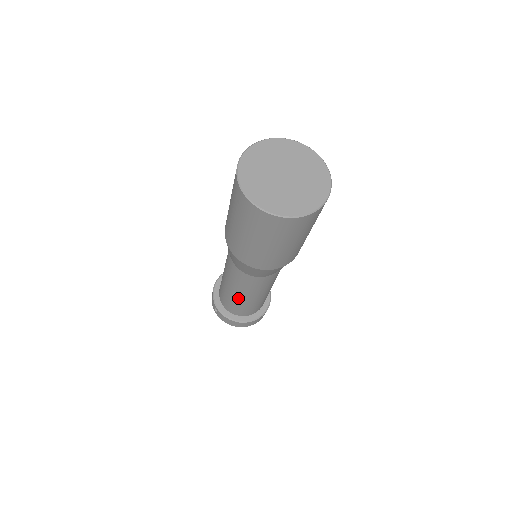
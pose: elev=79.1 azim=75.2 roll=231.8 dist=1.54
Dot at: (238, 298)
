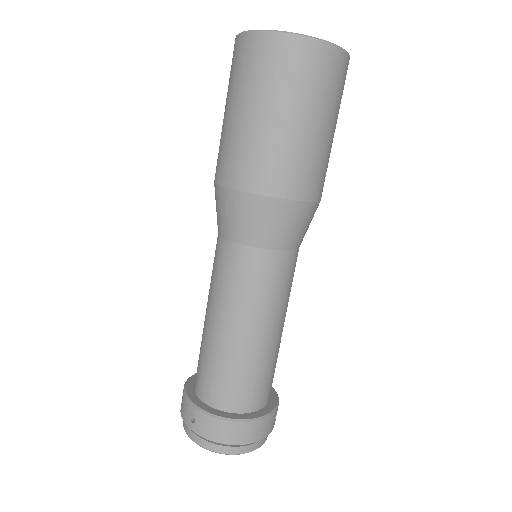
Dot at: (234, 342)
